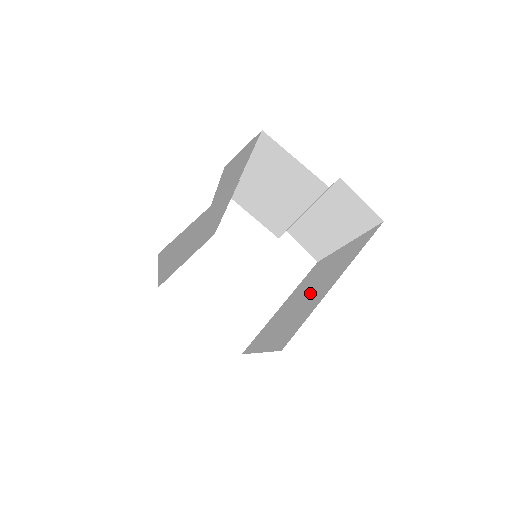
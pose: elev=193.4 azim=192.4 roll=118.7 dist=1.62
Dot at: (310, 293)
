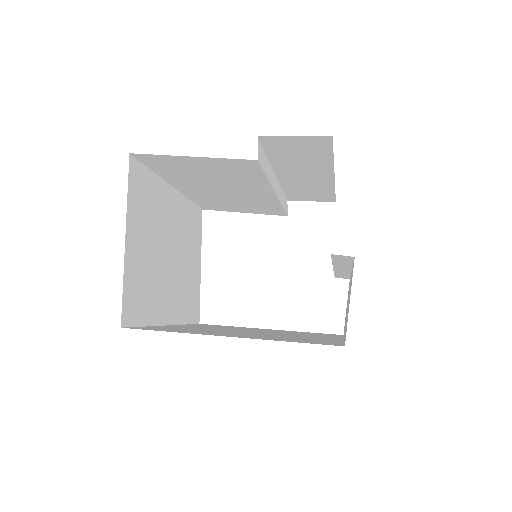
Dot at: occluded
